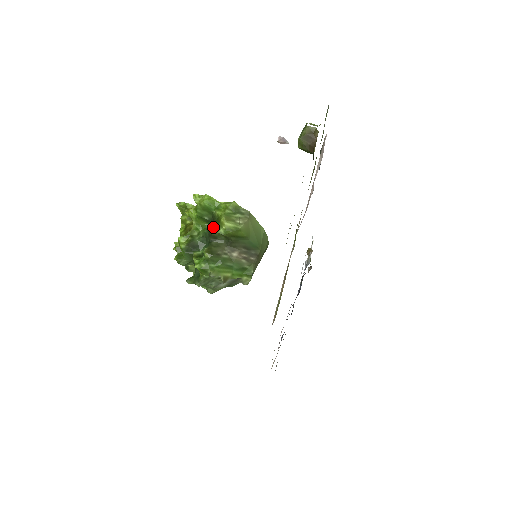
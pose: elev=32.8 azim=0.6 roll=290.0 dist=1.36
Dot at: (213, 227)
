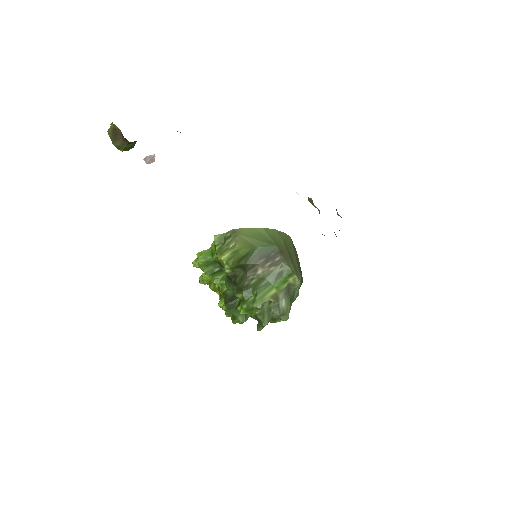
Dot at: occluded
